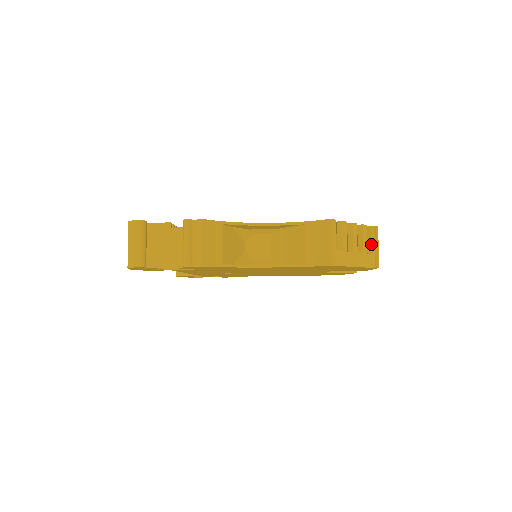
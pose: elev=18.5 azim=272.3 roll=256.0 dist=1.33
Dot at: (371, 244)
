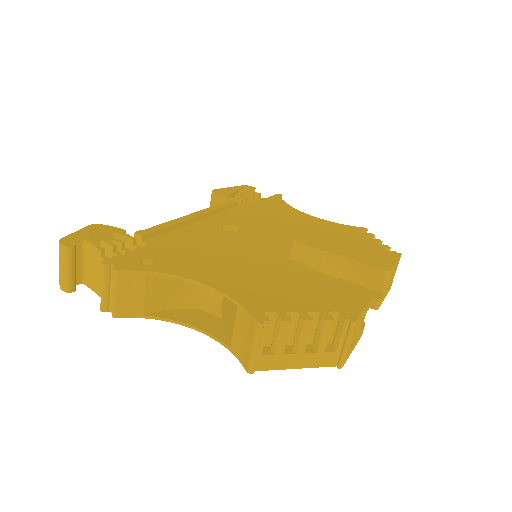
Dot at: (338, 339)
